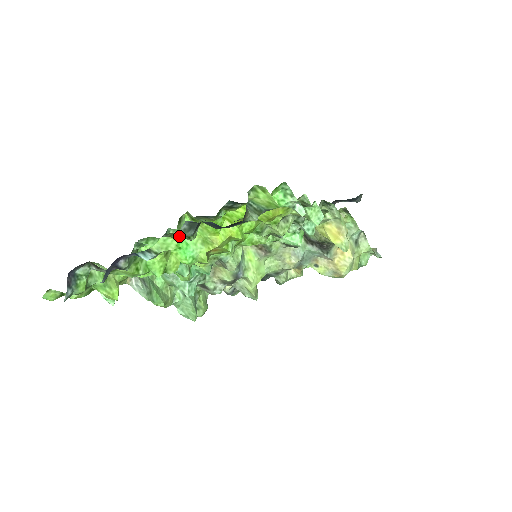
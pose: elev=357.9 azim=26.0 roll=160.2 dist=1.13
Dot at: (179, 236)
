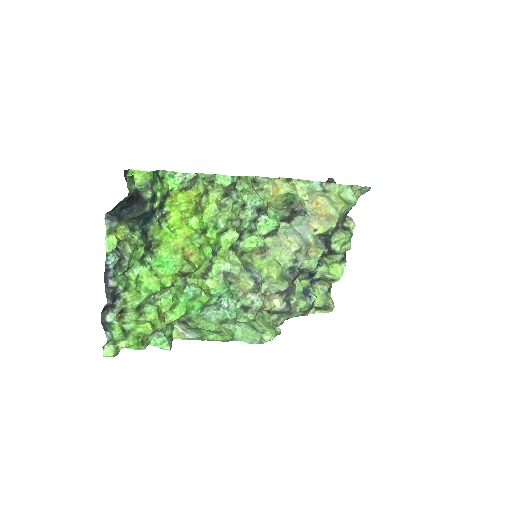
Dot at: (109, 230)
